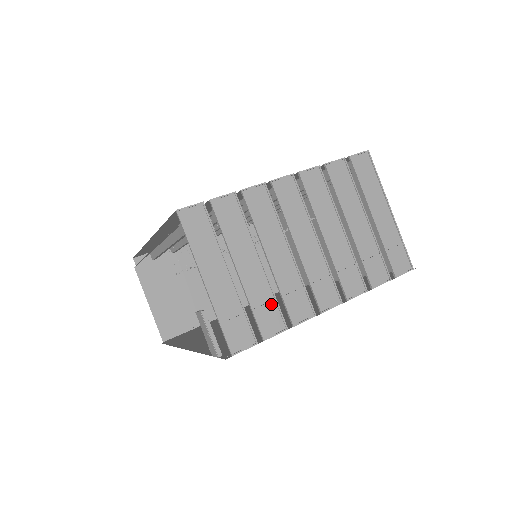
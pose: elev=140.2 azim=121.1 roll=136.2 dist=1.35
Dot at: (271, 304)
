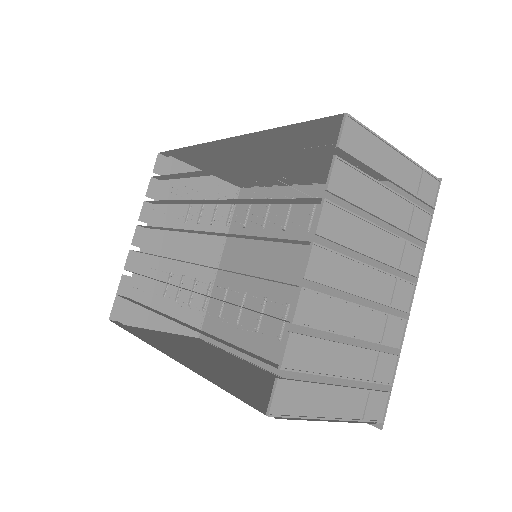
Dot at: (378, 359)
